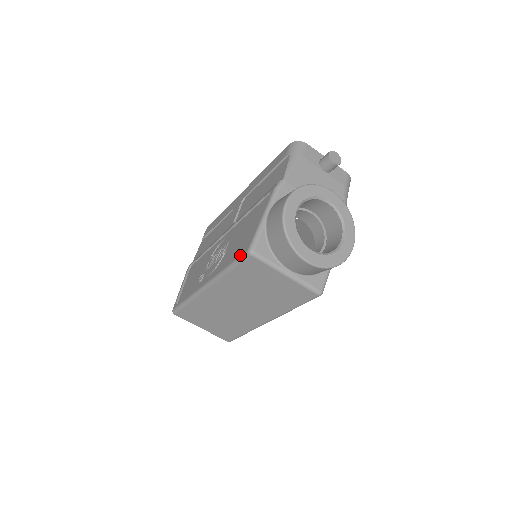
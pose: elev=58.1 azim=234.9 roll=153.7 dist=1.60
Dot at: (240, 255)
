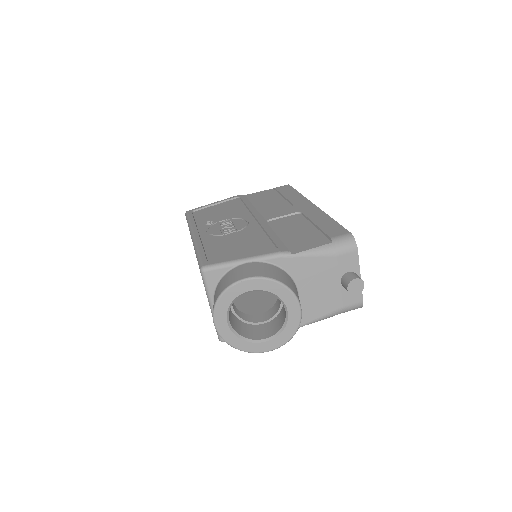
Dot at: (202, 259)
